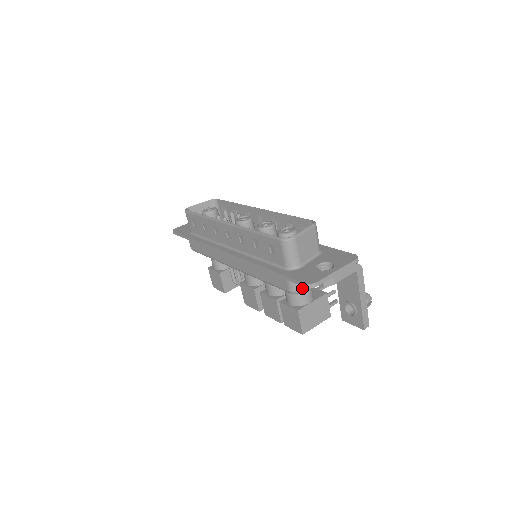
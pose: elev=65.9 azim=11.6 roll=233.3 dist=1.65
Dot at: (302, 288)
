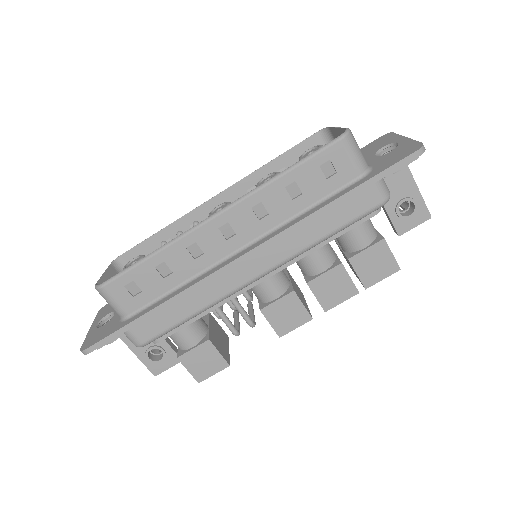
Dot at: (388, 189)
